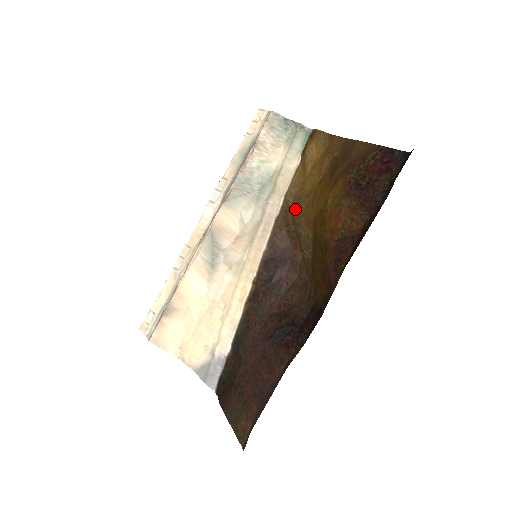
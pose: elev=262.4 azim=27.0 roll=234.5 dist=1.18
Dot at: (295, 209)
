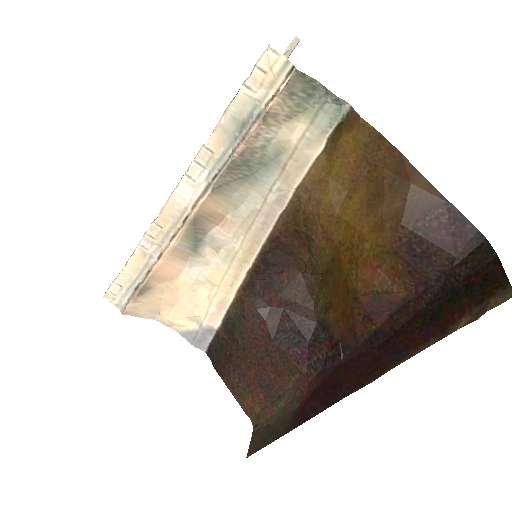
Dot at: (310, 213)
